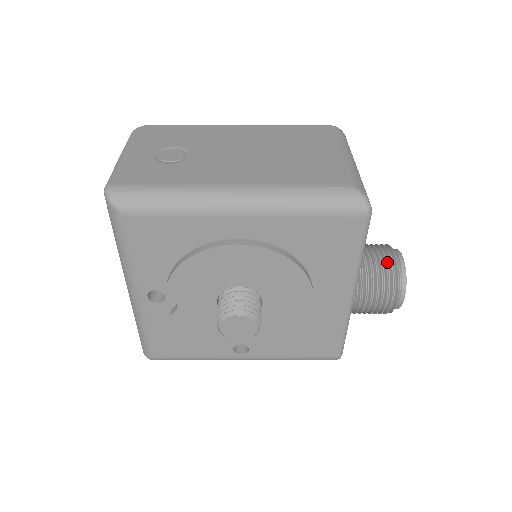
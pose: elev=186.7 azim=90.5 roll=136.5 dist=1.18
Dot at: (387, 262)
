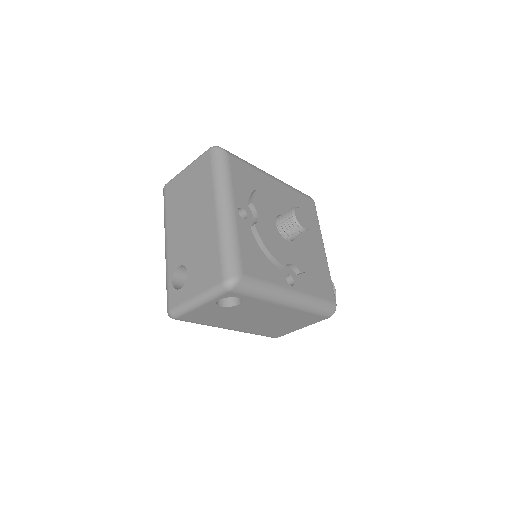
Dot at: occluded
